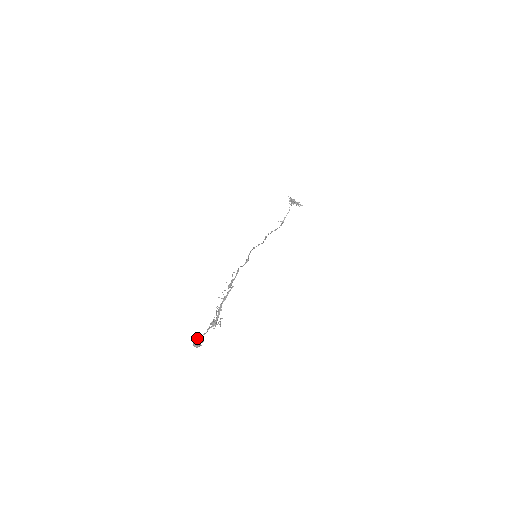
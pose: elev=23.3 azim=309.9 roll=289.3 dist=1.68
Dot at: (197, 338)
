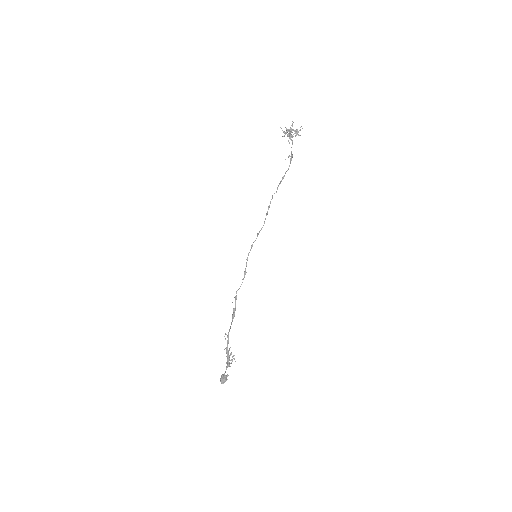
Dot at: (221, 377)
